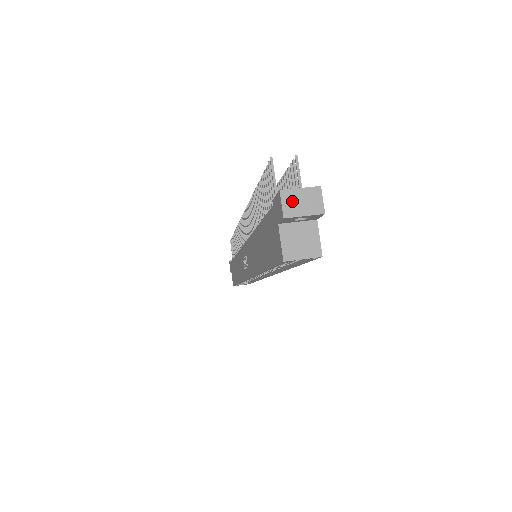
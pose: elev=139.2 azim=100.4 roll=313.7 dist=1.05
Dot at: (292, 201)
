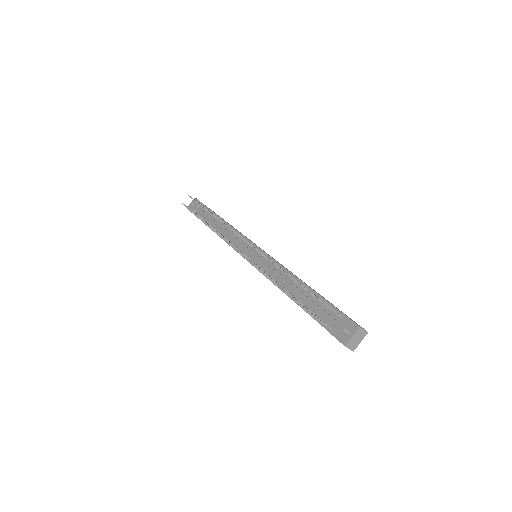
Dot at: (352, 344)
